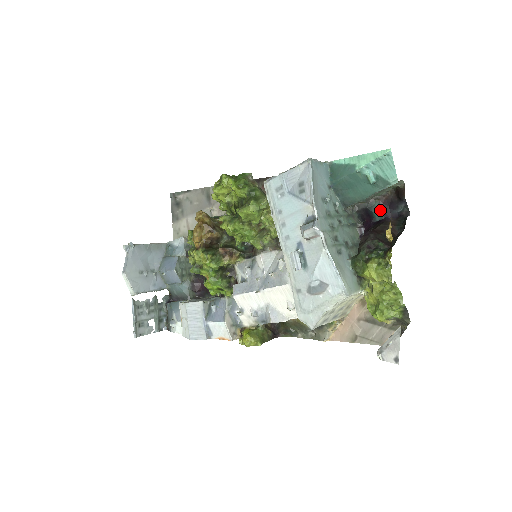
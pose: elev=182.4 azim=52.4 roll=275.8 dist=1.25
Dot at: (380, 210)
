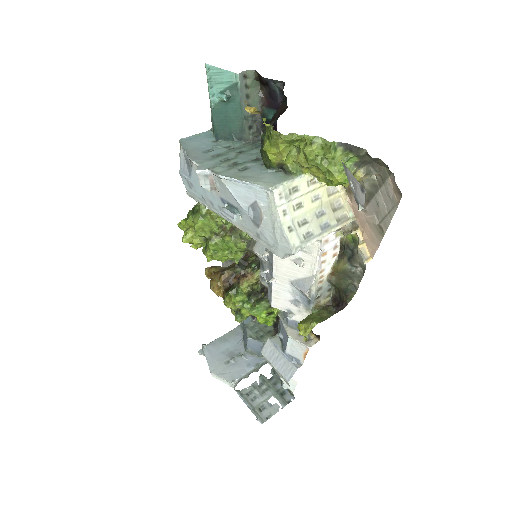
Dot at: (270, 110)
